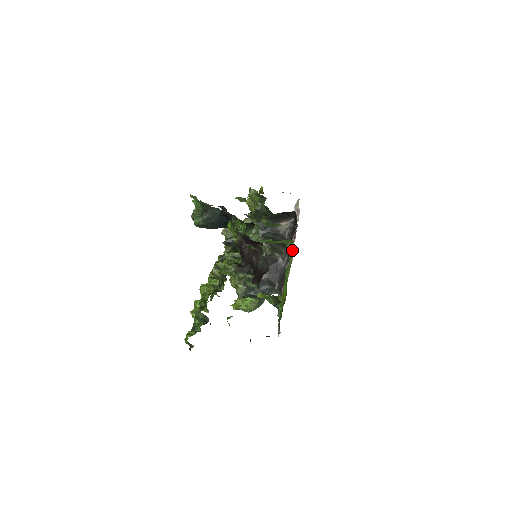
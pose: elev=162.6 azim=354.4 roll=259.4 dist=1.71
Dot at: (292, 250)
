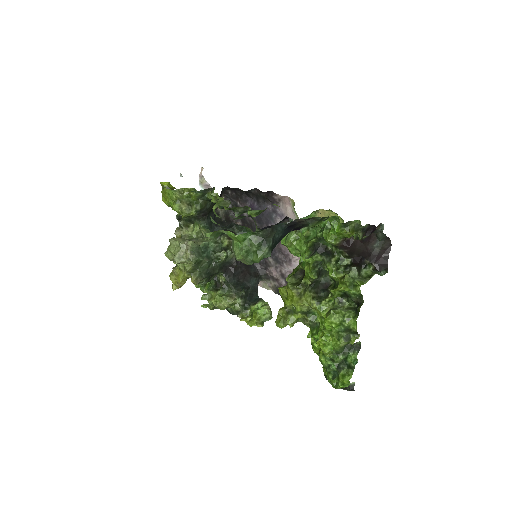
Dot at: occluded
